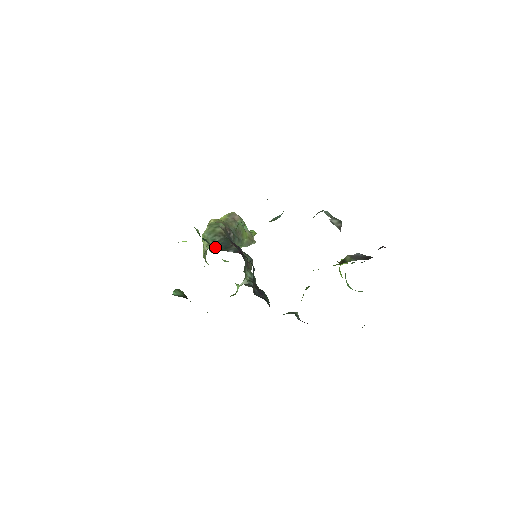
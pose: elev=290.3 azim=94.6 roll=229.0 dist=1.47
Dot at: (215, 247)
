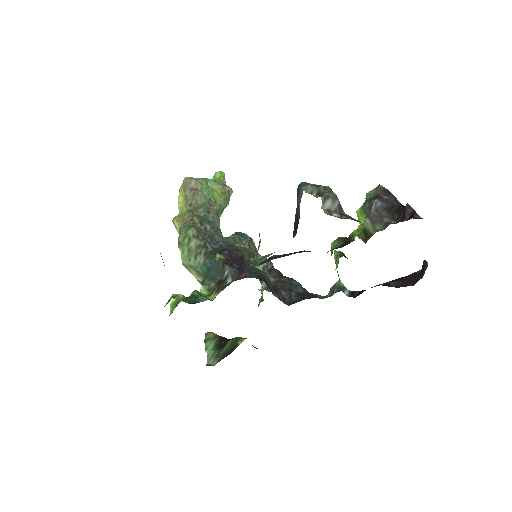
Dot at: (208, 282)
